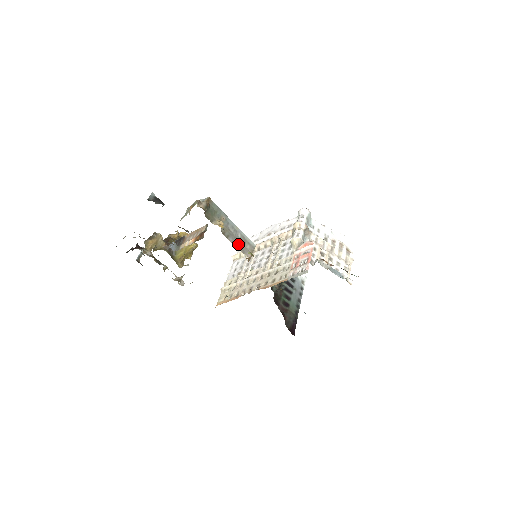
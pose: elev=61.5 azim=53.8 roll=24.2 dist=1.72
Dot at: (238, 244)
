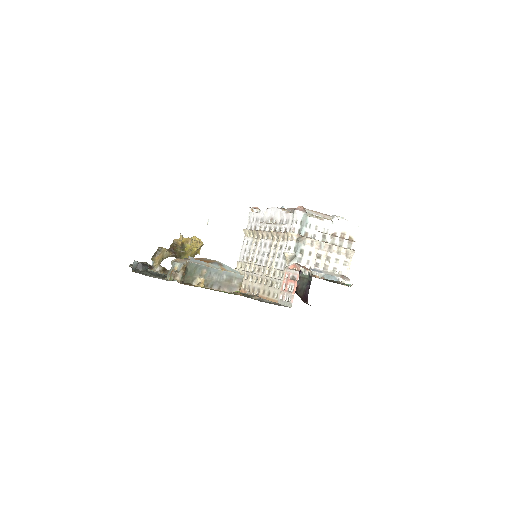
Dot at: (224, 286)
